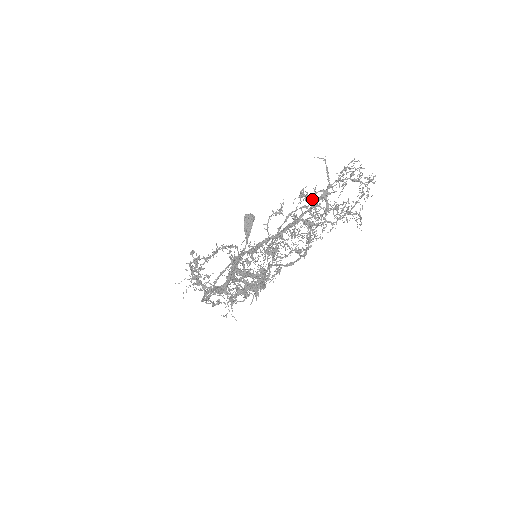
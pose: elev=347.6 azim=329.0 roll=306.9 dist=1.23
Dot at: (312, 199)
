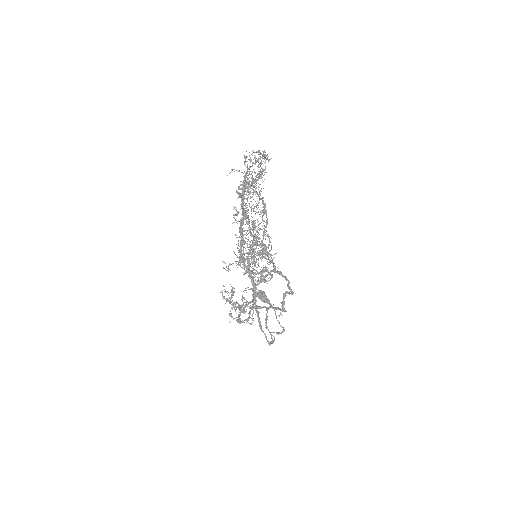
Dot at: occluded
